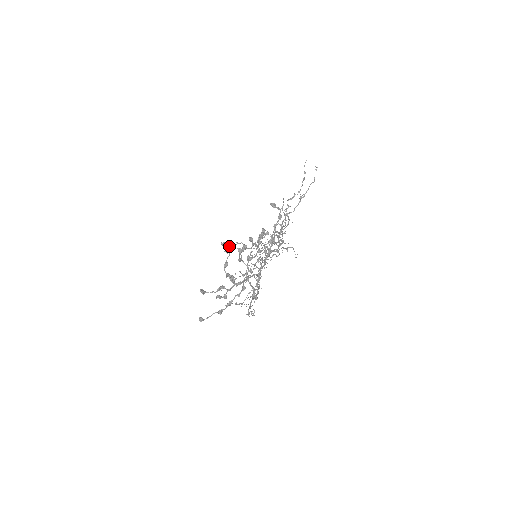
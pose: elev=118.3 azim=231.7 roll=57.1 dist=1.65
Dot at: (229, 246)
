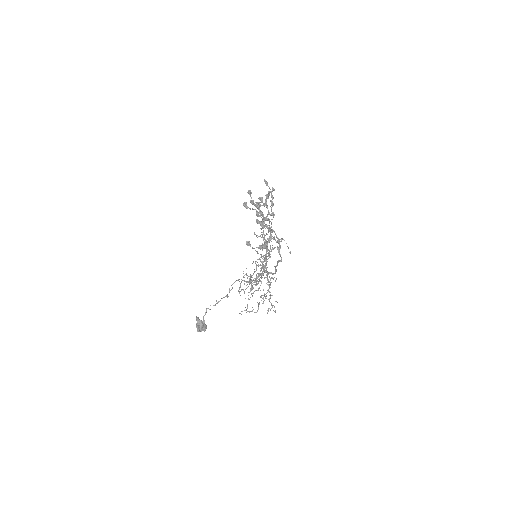
Dot at: (204, 322)
